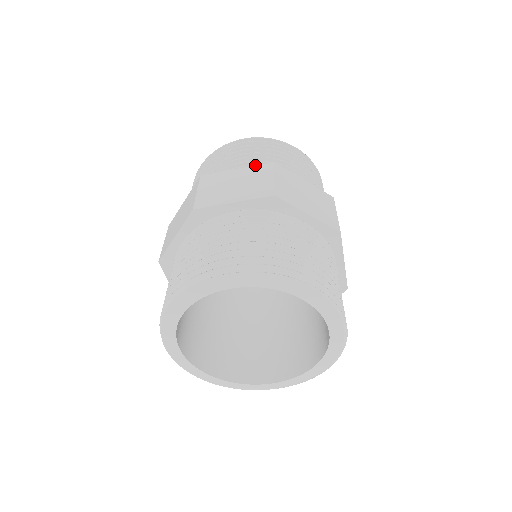
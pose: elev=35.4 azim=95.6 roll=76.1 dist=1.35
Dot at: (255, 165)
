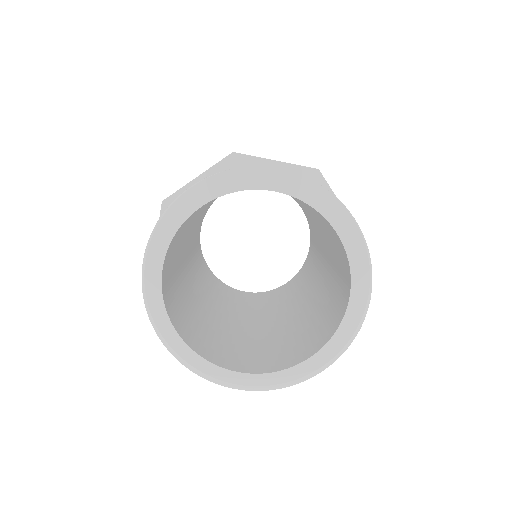
Dot at: occluded
